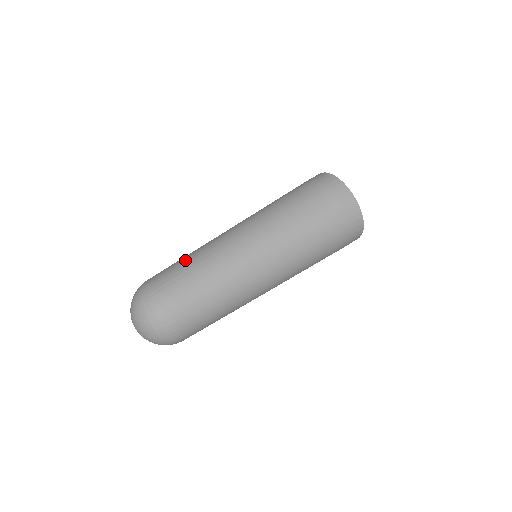
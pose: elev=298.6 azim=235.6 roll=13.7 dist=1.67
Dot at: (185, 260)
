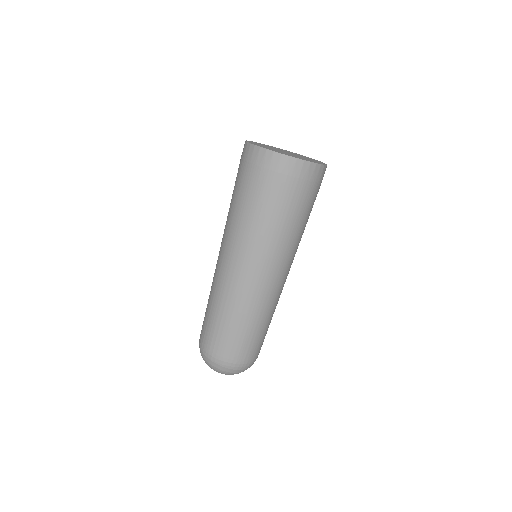
Dot at: (211, 315)
